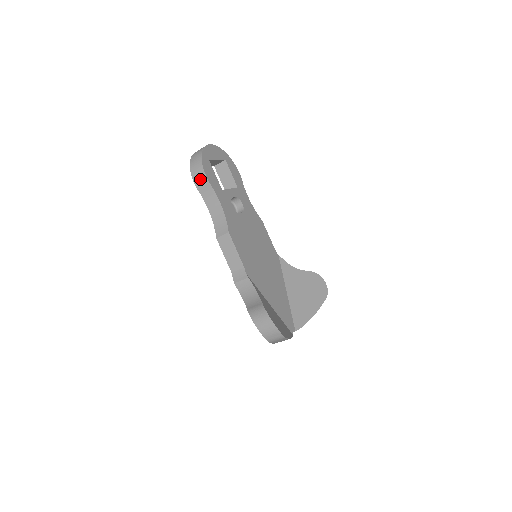
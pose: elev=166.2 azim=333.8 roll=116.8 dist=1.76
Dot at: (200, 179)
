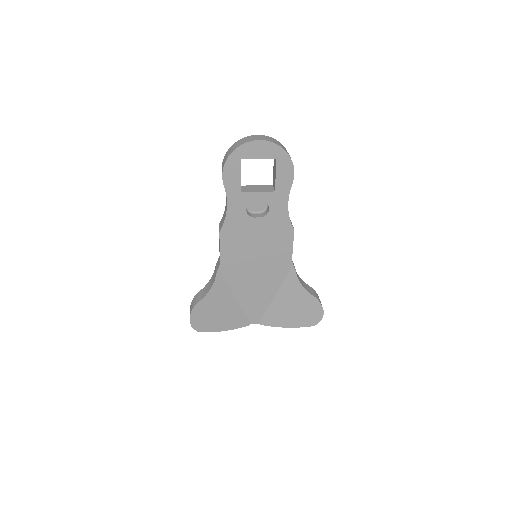
Dot at: occluded
